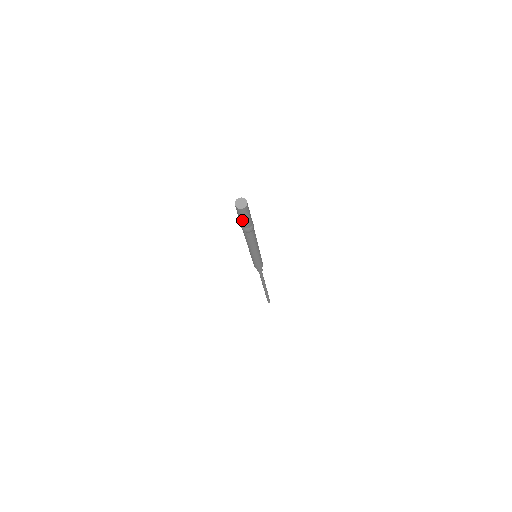
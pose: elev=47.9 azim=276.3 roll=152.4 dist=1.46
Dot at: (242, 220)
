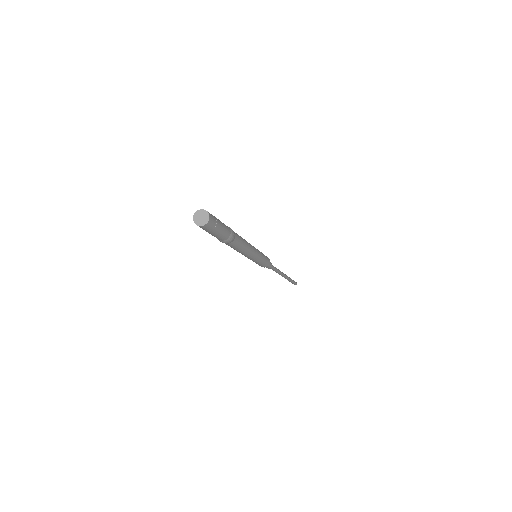
Dot at: (212, 234)
